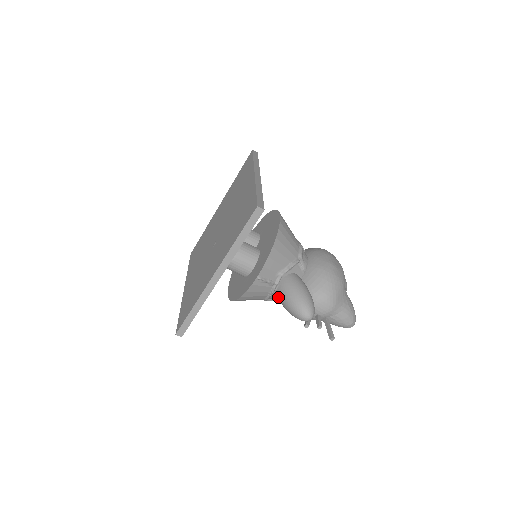
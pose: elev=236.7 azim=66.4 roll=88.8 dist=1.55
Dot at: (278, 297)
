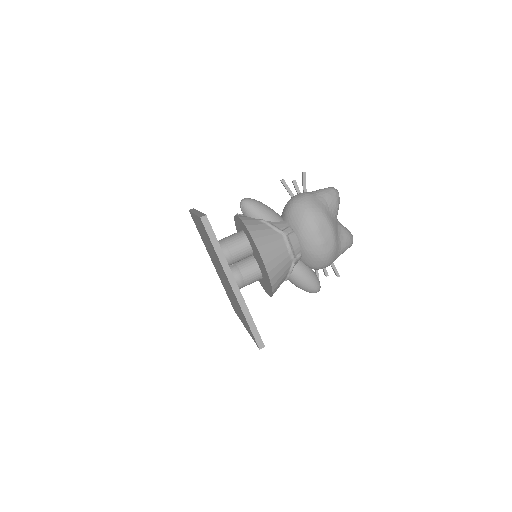
Dot at: occluded
